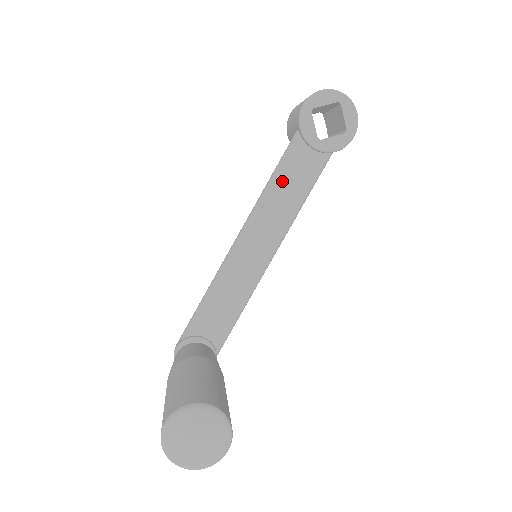
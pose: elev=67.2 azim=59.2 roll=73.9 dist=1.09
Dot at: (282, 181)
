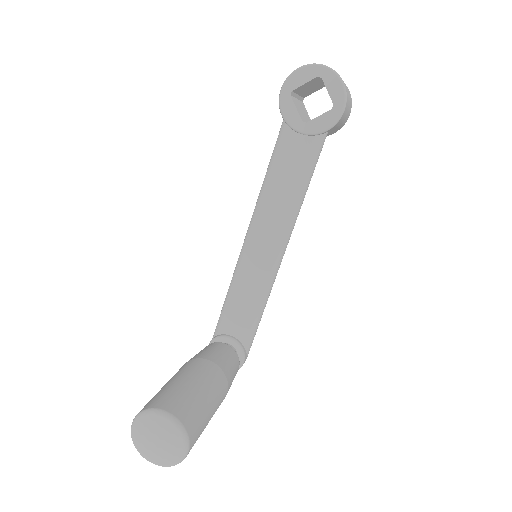
Dot at: (276, 175)
